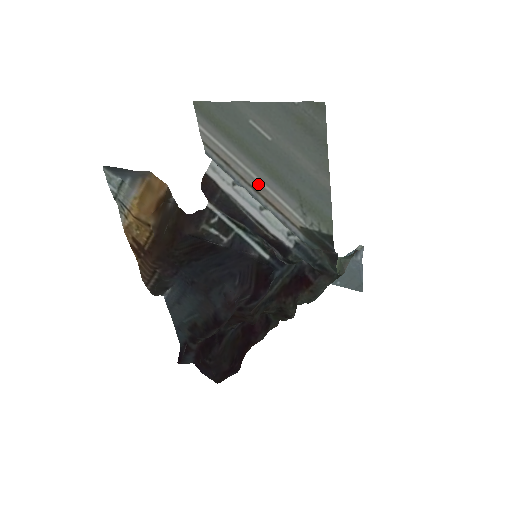
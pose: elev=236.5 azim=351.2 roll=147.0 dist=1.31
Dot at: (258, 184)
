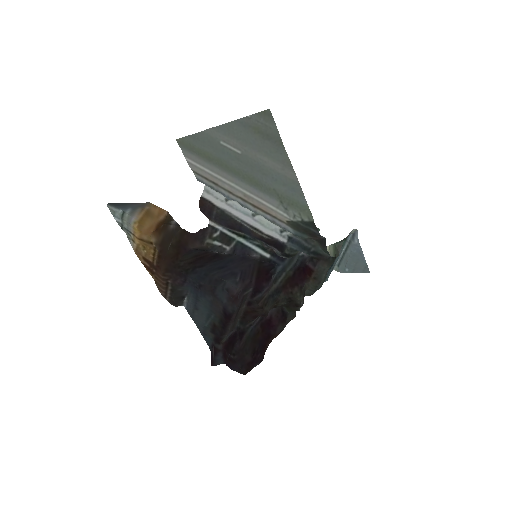
Dot at: (243, 194)
